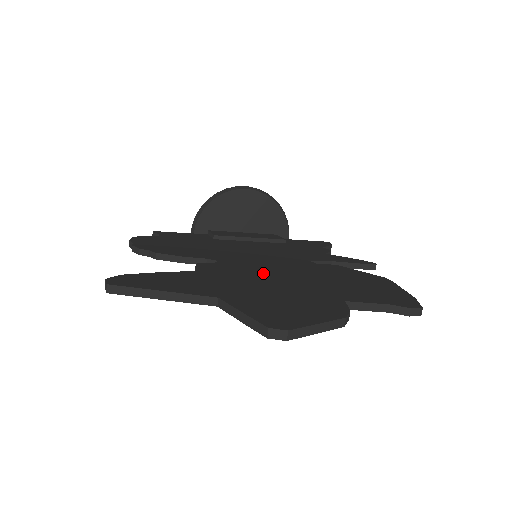
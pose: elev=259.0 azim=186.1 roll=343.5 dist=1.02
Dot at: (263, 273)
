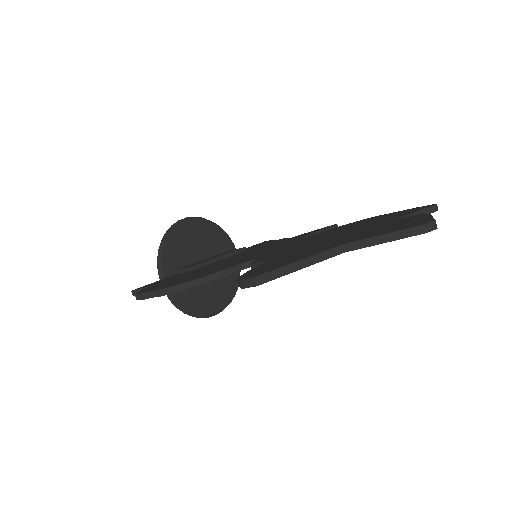
Dot at: (307, 243)
